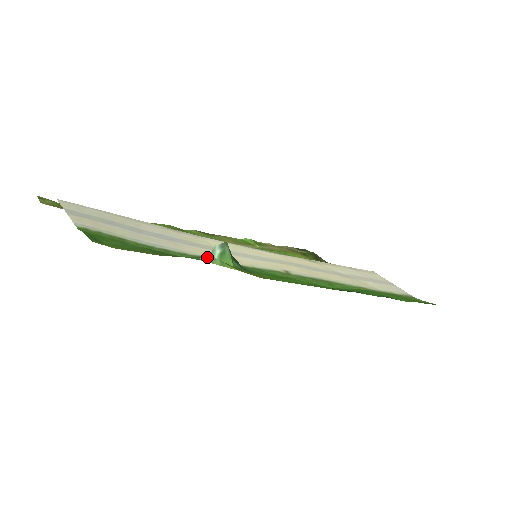
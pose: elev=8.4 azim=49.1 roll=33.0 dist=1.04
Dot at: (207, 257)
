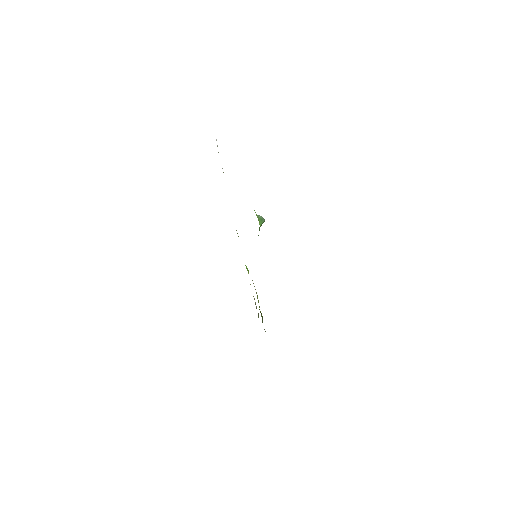
Dot at: occluded
